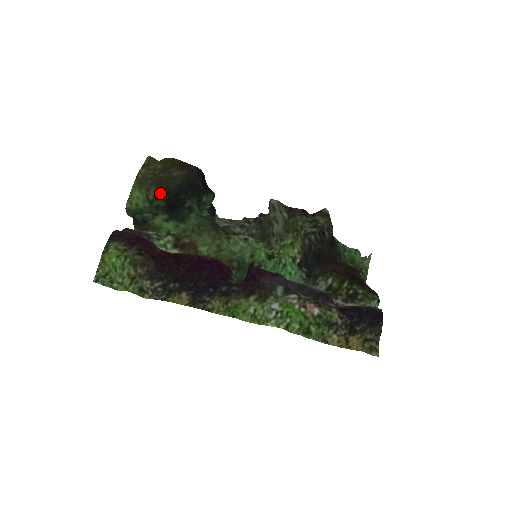
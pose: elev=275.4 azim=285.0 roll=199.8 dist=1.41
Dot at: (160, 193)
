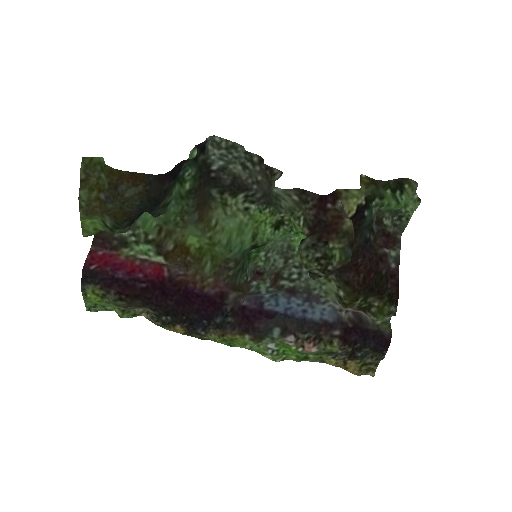
Dot at: (118, 224)
